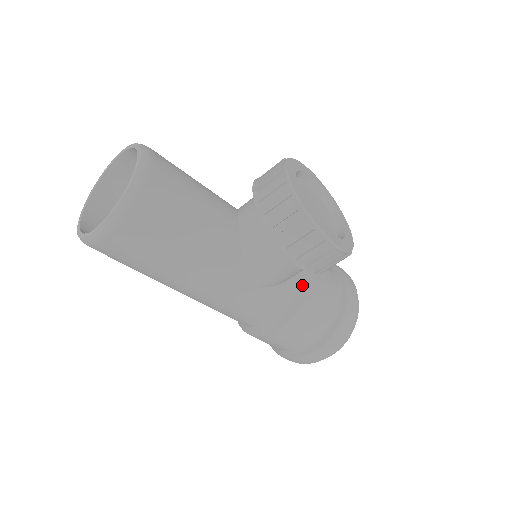
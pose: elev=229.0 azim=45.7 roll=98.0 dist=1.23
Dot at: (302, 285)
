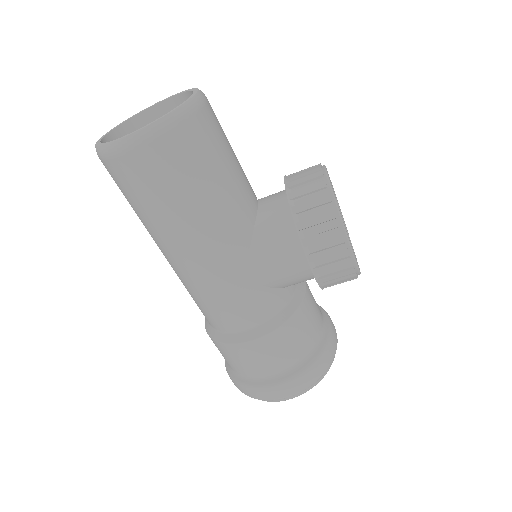
Dot at: (293, 301)
